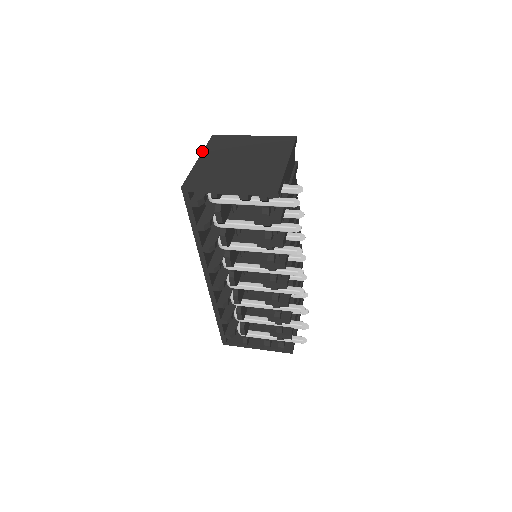
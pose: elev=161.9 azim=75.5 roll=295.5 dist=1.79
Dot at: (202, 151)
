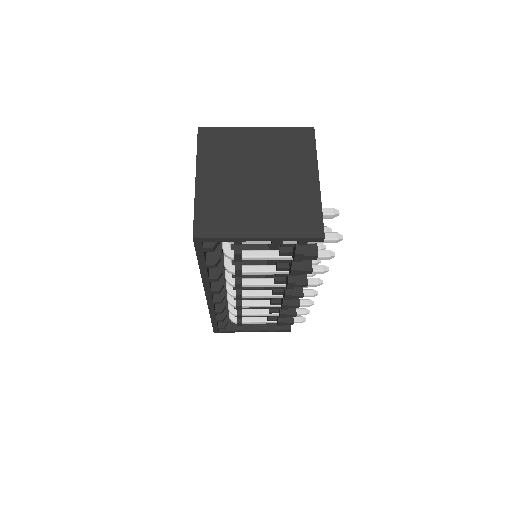
Dot at: (196, 162)
